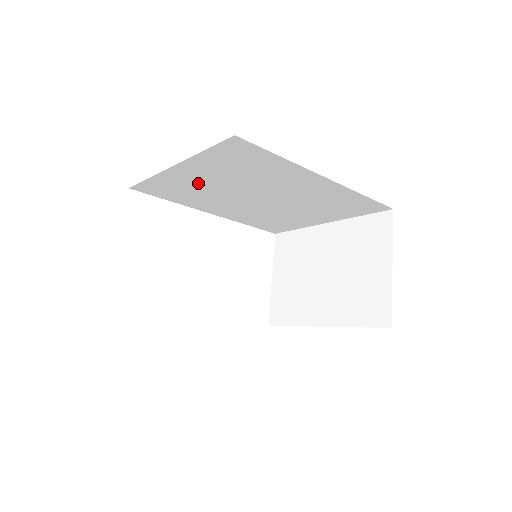
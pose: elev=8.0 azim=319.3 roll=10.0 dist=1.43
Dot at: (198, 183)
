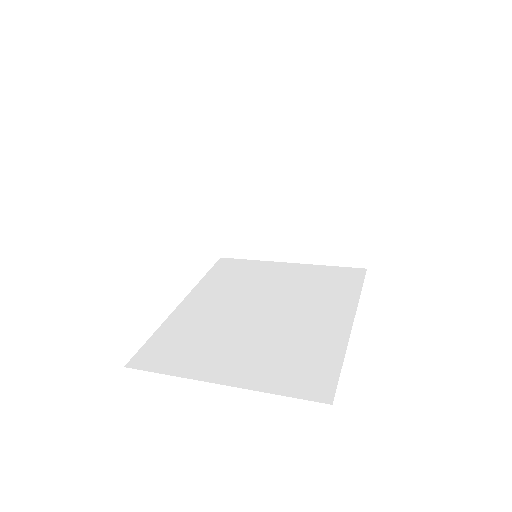
Dot at: occluded
